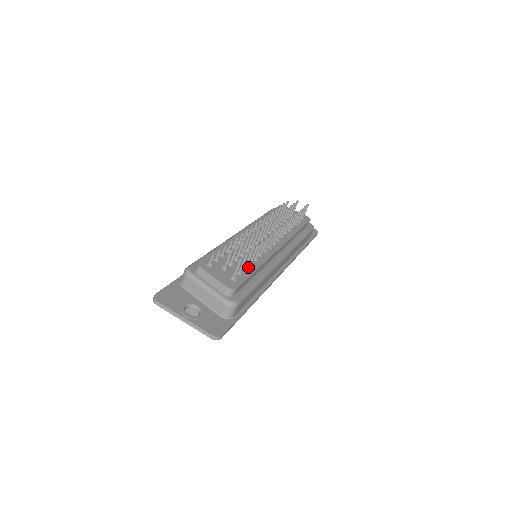
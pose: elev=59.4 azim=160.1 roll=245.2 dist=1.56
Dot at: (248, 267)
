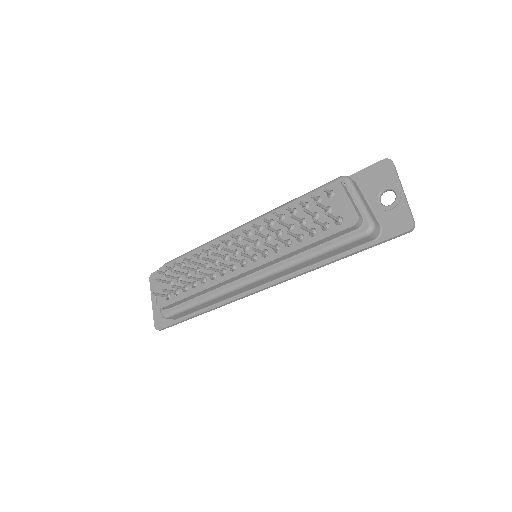
Dot at: (188, 289)
